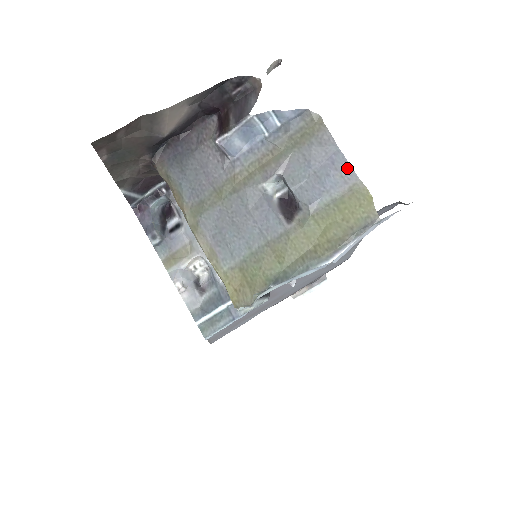
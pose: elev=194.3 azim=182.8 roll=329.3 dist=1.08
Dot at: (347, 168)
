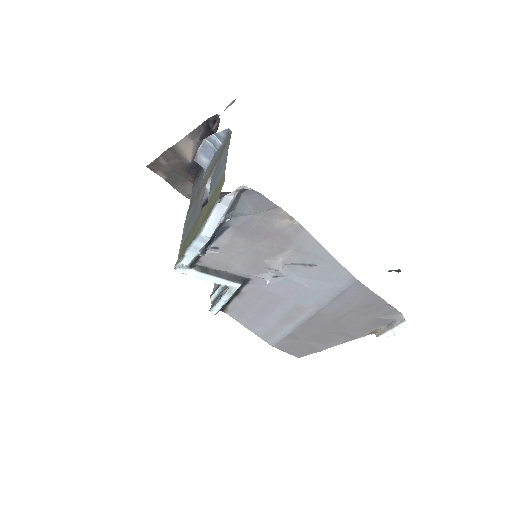
Dot at: (225, 165)
